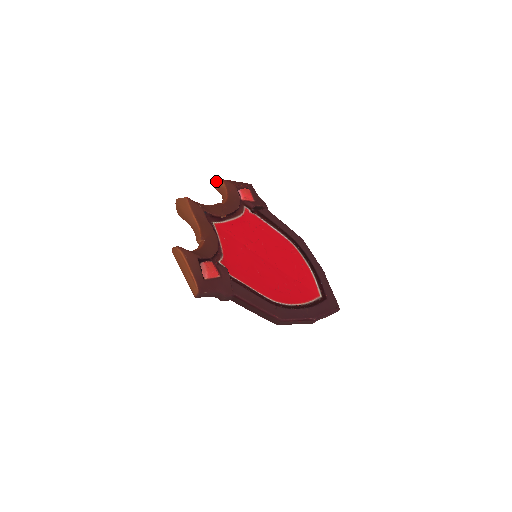
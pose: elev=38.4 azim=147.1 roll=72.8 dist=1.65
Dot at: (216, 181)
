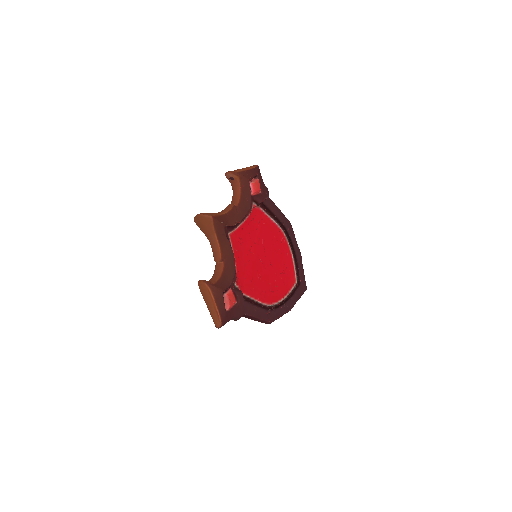
Dot at: (231, 174)
